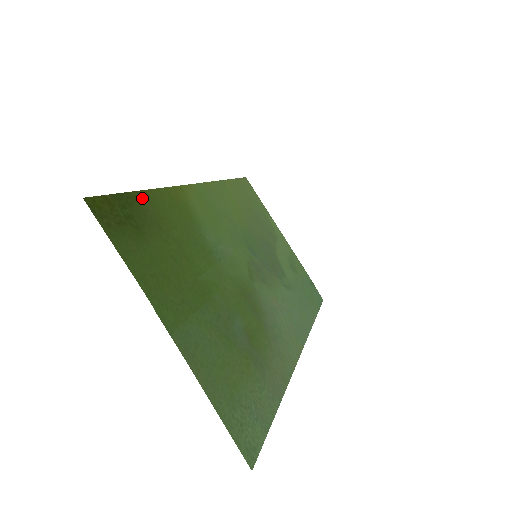
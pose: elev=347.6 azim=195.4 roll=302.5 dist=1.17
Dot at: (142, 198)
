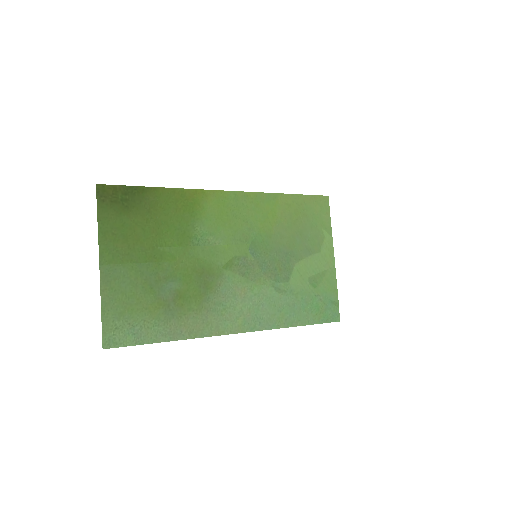
Dot at: (149, 191)
